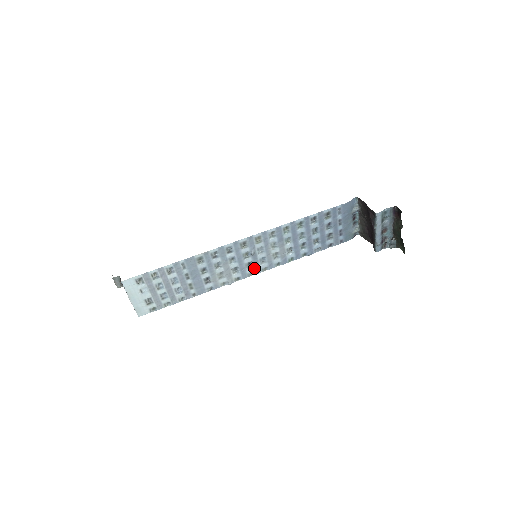
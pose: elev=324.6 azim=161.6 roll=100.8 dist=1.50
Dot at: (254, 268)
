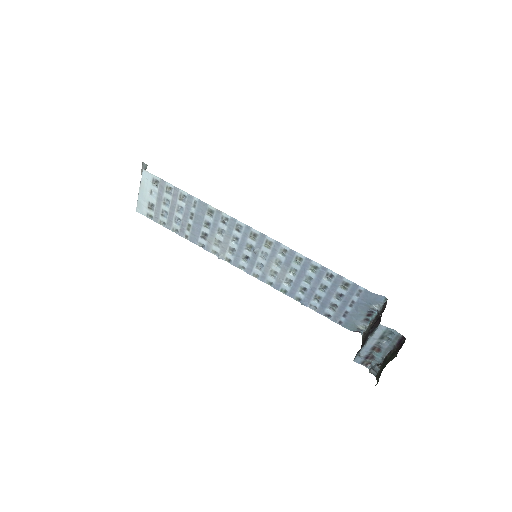
Dot at: (248, 265)
